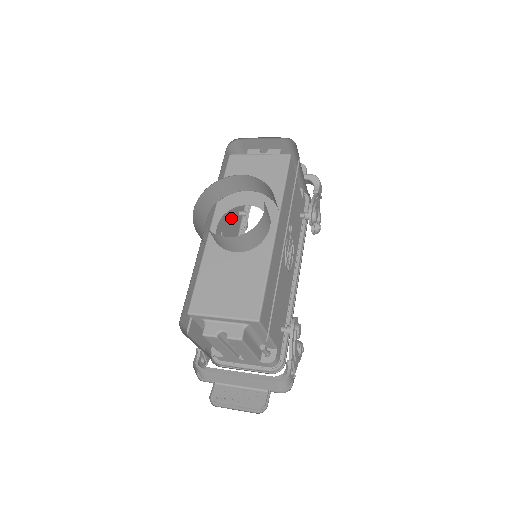
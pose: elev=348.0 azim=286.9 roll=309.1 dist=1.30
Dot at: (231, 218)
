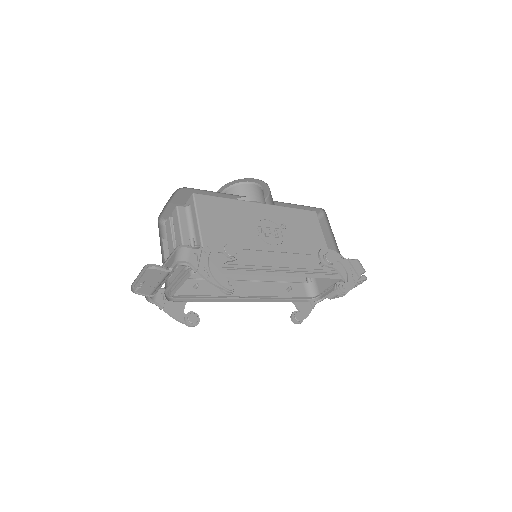
Dot at: occluded
